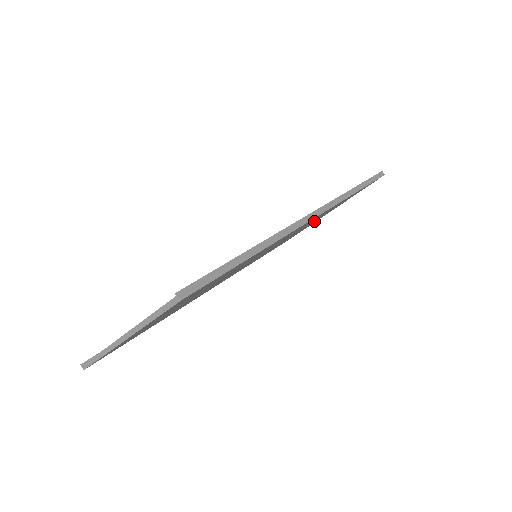
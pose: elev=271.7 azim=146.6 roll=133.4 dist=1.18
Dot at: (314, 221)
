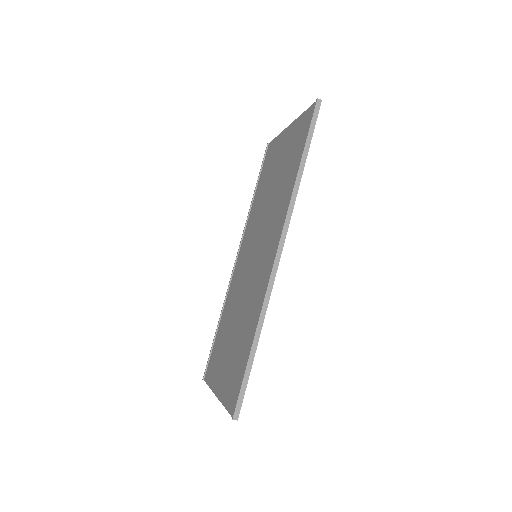
Dot at: occluded
